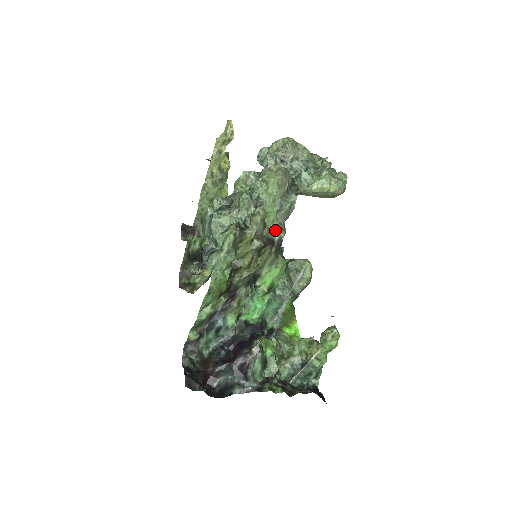
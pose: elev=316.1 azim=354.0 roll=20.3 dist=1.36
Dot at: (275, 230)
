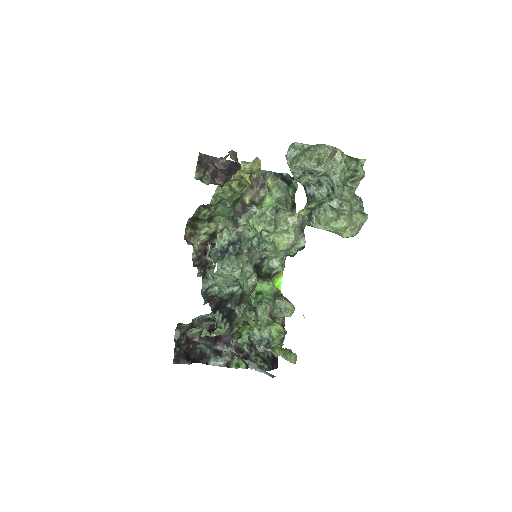
Dot at: (275, 267)
